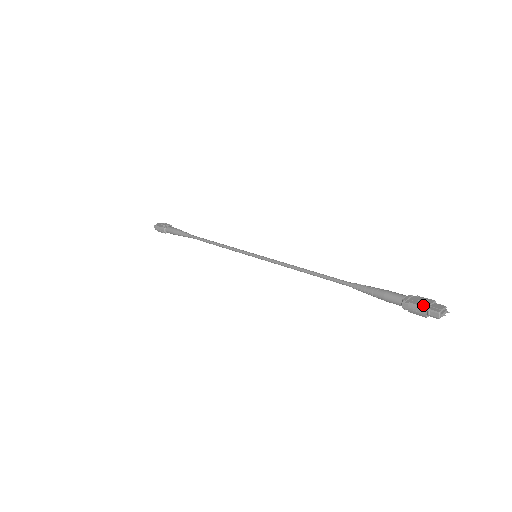
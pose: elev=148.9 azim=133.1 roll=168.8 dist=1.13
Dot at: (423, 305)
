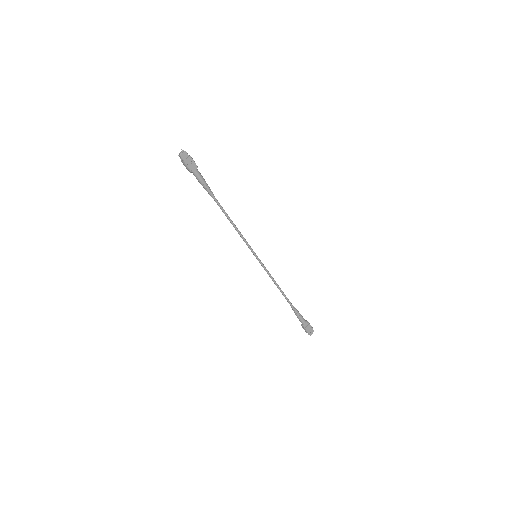
Dot at: (308, 332)
